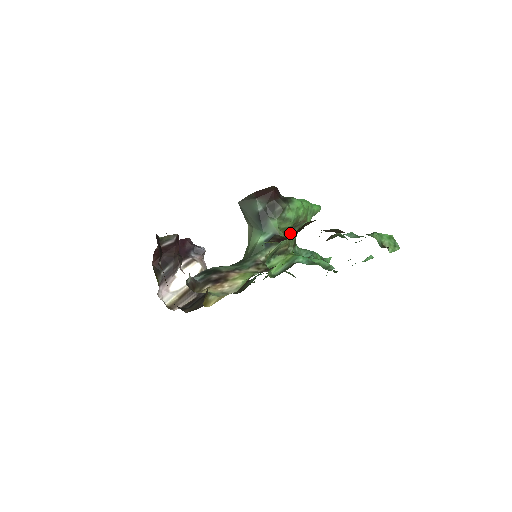
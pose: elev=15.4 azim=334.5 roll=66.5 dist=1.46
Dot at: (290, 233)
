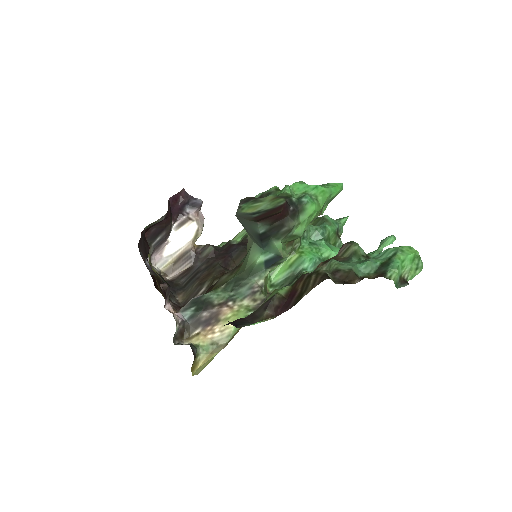
Dot at: occluded
